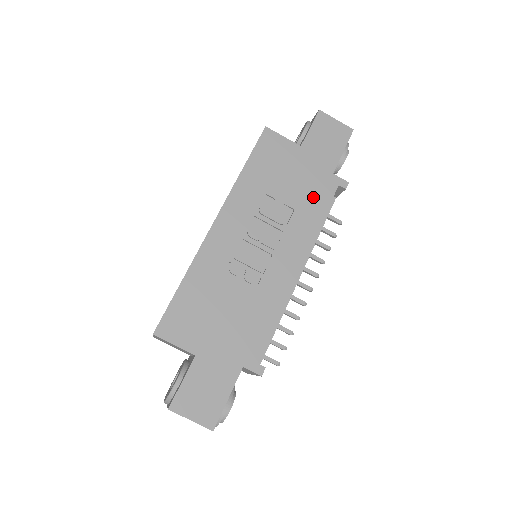
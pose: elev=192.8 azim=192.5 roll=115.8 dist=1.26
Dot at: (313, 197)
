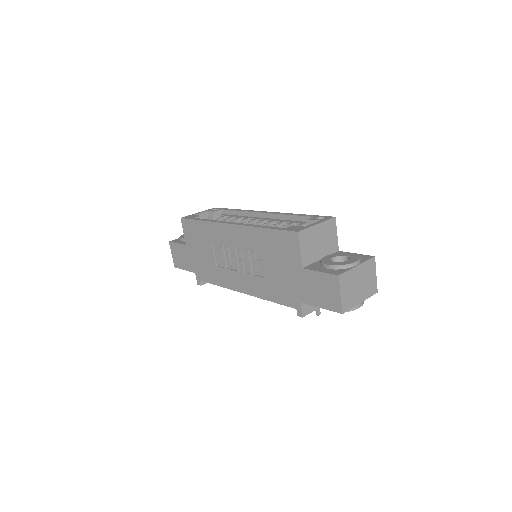
Dot at: (278, 290)
